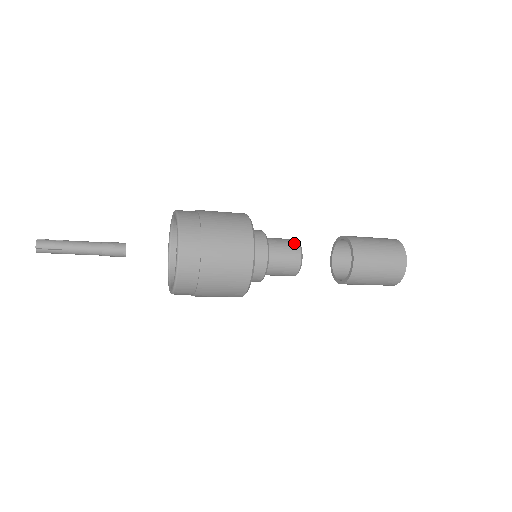
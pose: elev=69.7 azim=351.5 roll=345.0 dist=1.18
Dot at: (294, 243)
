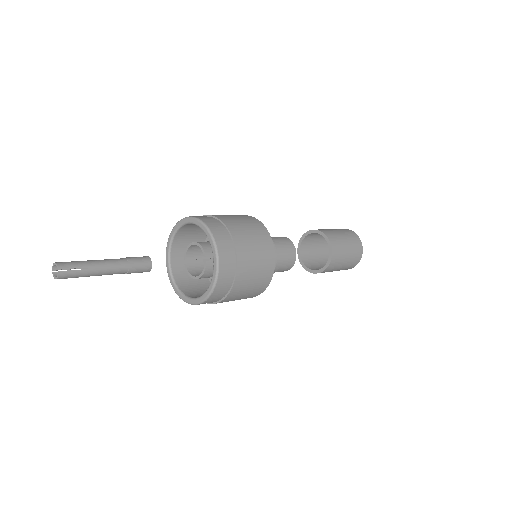
Dot at: (282, 237)
